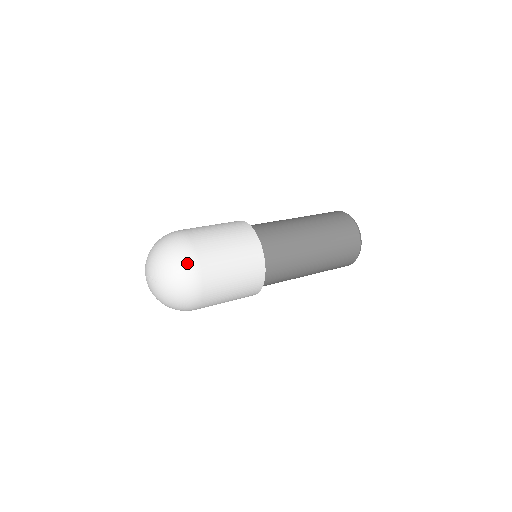
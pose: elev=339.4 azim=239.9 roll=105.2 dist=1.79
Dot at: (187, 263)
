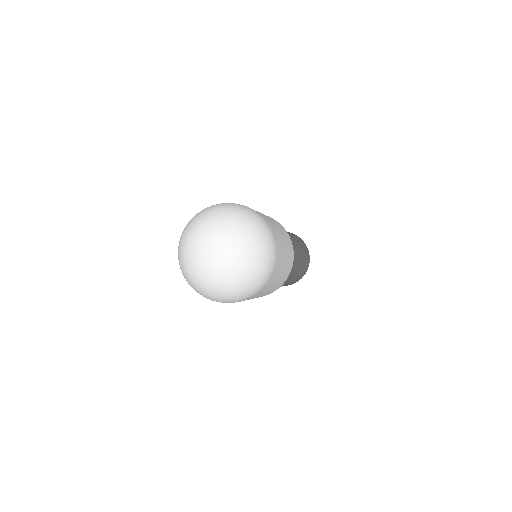
Dot at: (270, 240)
